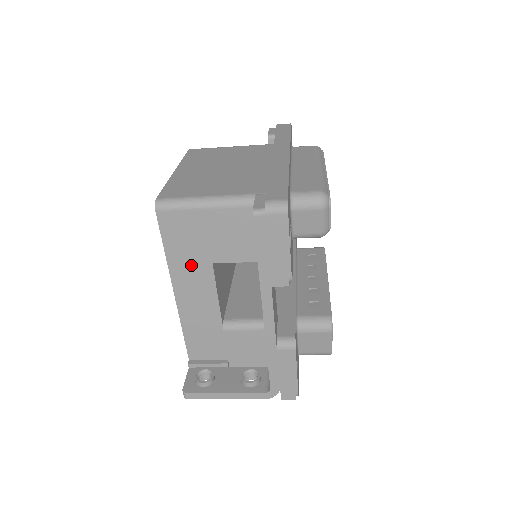
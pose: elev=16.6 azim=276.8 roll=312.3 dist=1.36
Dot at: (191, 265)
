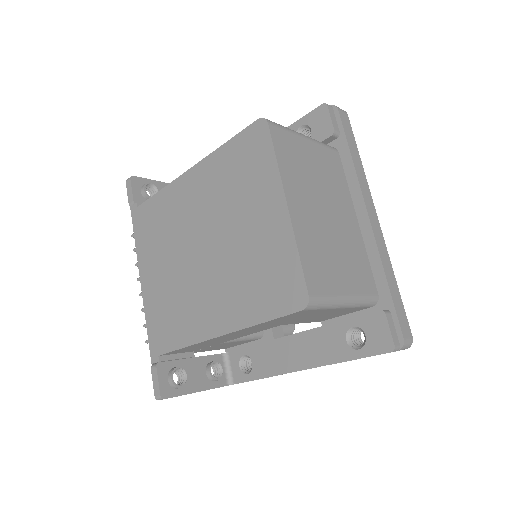
Dot at: (265, 326)
